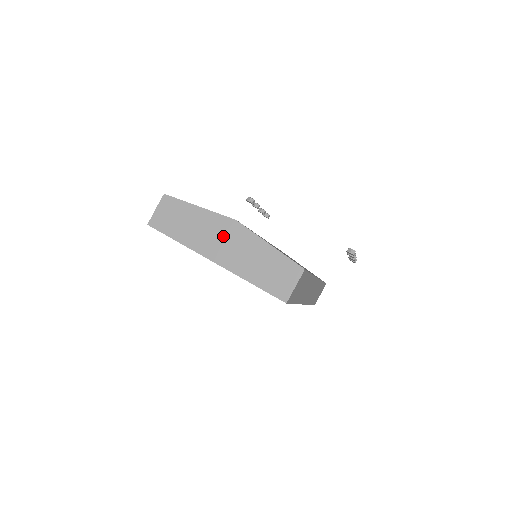
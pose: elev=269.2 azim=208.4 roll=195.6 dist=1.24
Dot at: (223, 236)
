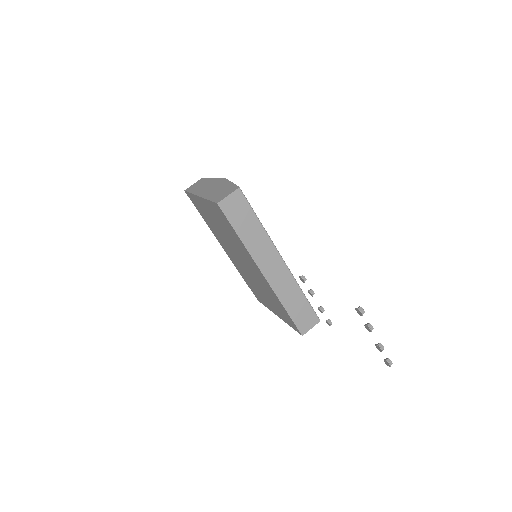
Dot at: (213, 185)
